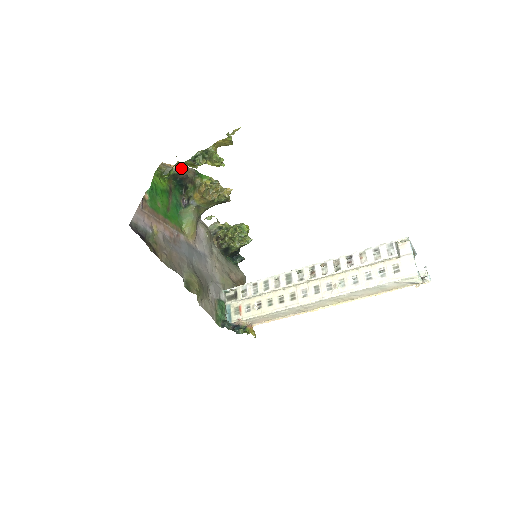
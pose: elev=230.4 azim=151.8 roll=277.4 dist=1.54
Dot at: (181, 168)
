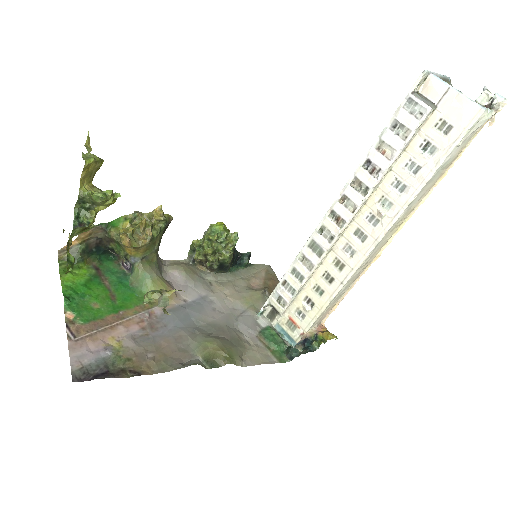
Dot at: (83, 237)
